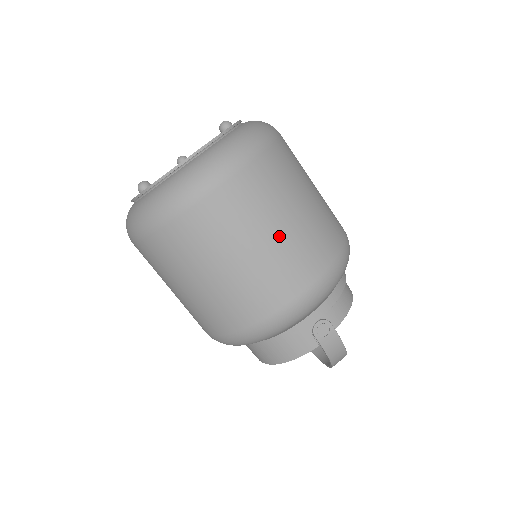
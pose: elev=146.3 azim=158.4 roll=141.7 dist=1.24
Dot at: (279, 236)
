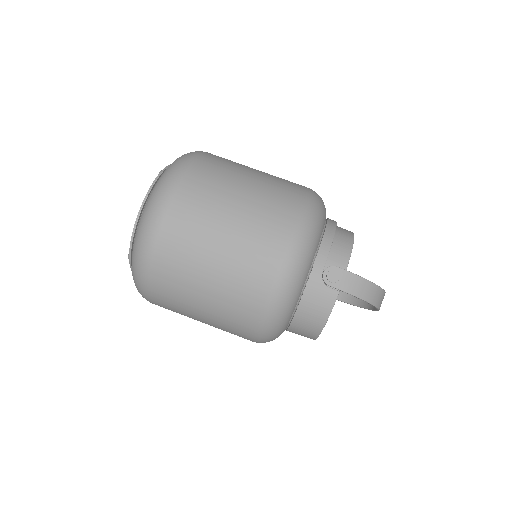
Dot at: (234, 222)
